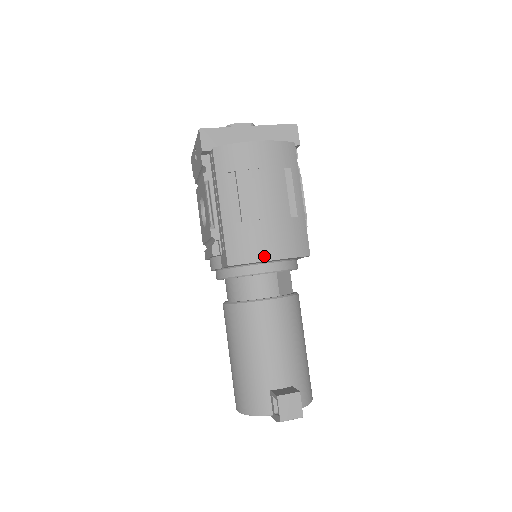
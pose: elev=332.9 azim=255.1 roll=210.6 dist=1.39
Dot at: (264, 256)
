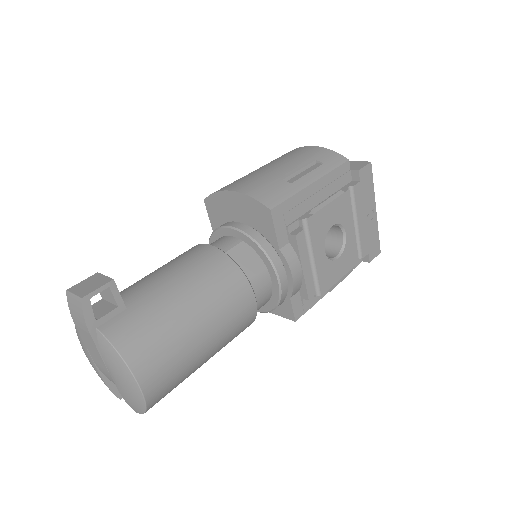
Dot at: (229, 188)
